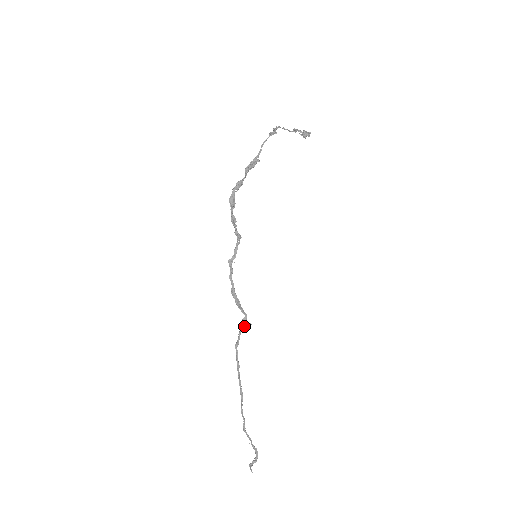
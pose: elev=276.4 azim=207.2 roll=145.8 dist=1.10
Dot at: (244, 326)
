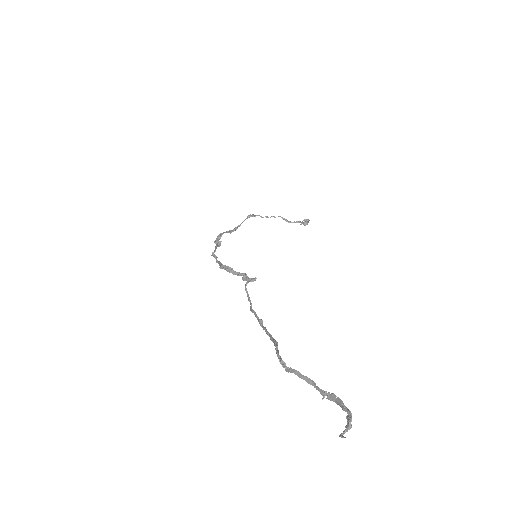
Dot at: (247, 283)
